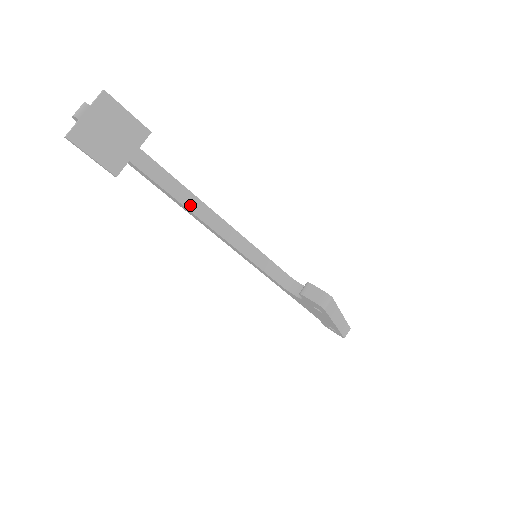
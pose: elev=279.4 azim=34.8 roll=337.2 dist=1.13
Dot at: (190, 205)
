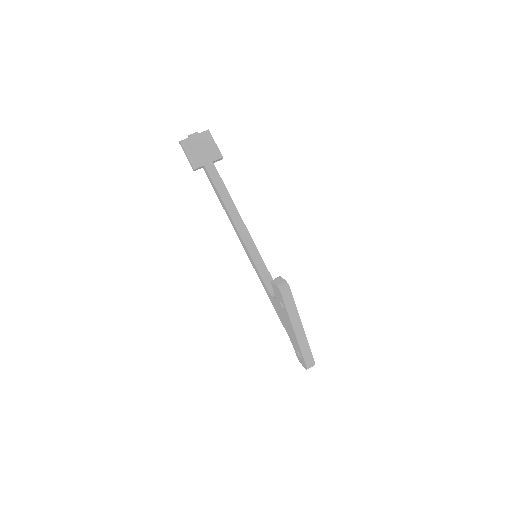
Dot at: (227, 204)
